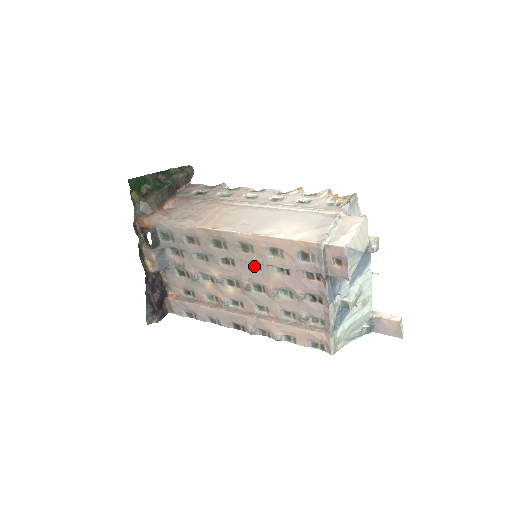
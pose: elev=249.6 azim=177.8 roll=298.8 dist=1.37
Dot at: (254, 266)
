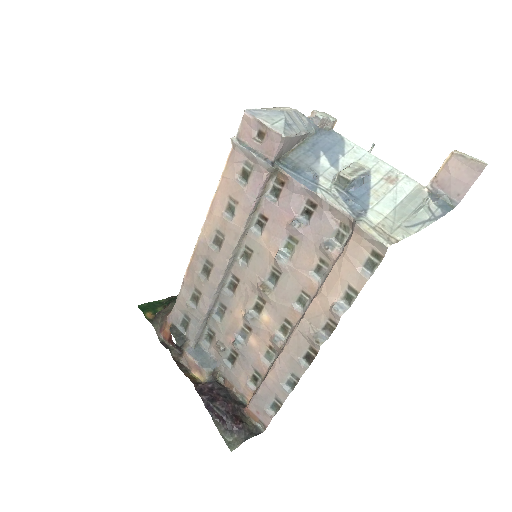
Dot at: (247, 257)
